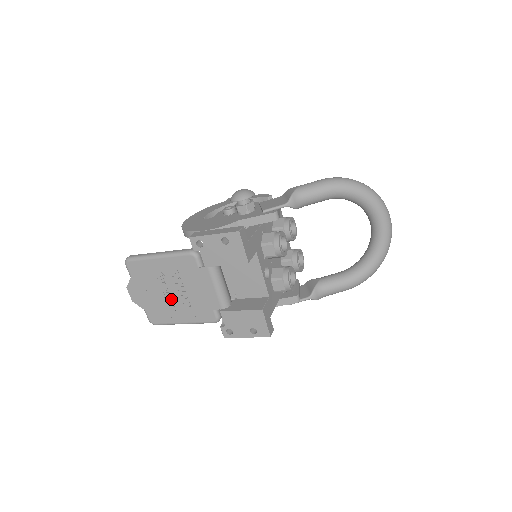
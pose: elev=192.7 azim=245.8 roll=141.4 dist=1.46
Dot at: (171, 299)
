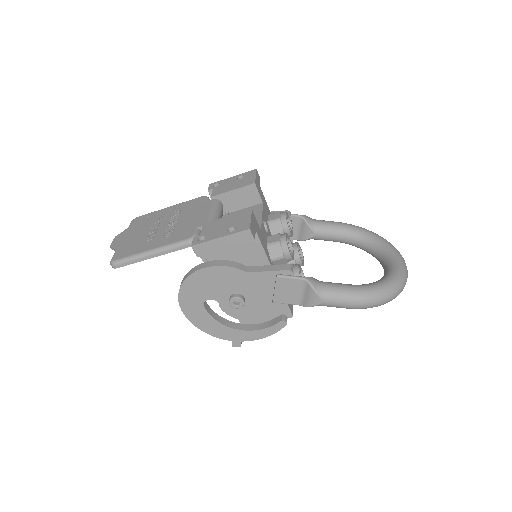
Dot at: (155, 232)
